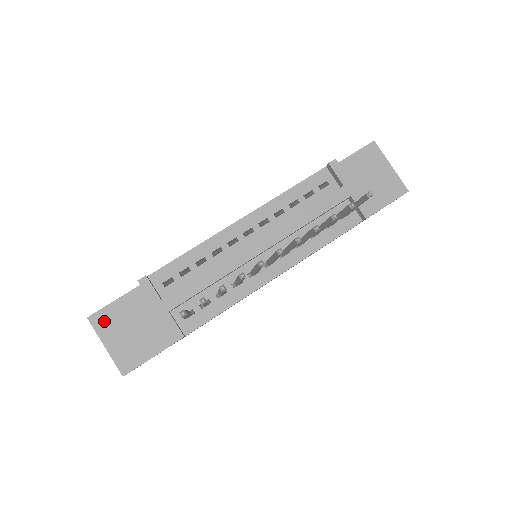
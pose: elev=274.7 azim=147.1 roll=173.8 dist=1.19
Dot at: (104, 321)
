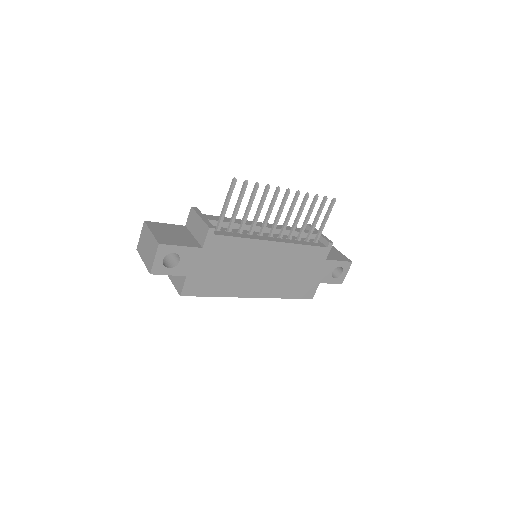
Dot at: (155, 225)
